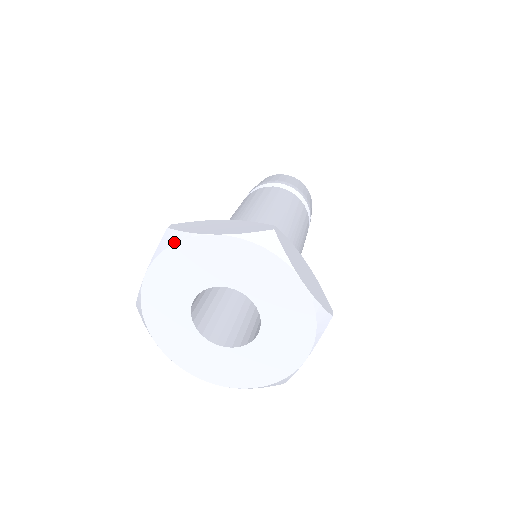
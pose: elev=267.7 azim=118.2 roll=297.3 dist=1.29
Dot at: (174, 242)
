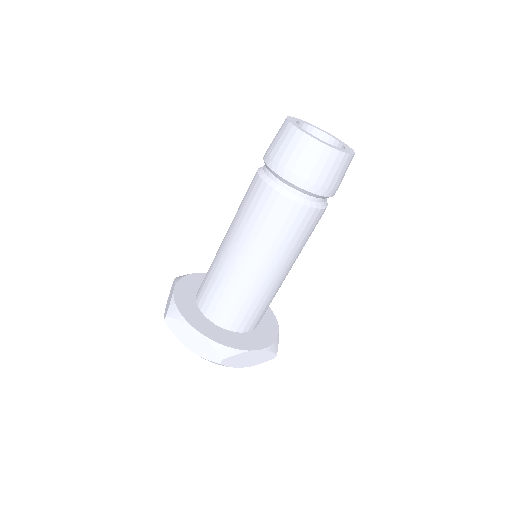
Dot at: occluded
